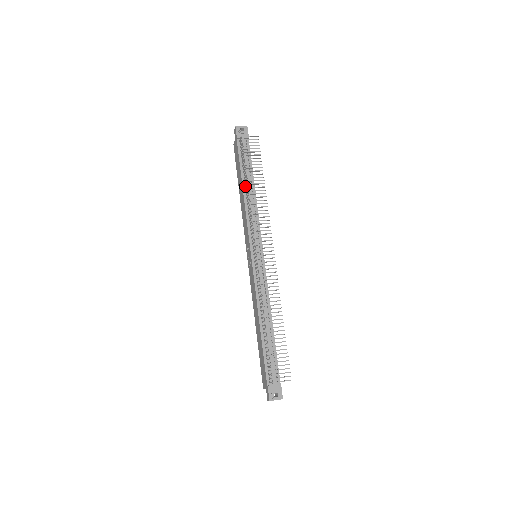
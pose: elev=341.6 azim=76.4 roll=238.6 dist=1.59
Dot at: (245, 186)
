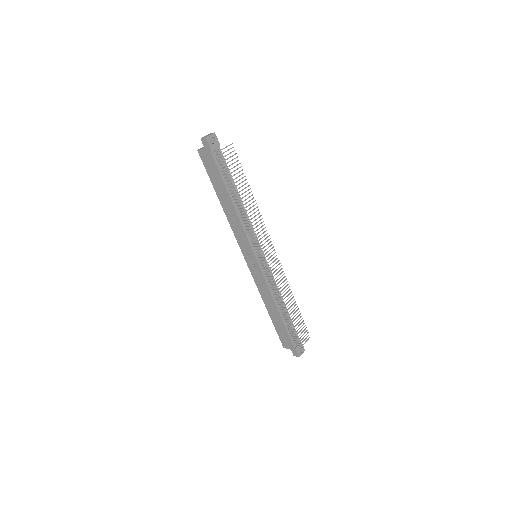
Dot at: (233, 198)
